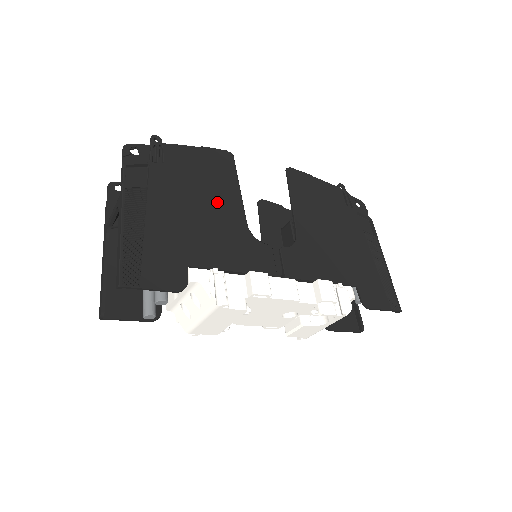
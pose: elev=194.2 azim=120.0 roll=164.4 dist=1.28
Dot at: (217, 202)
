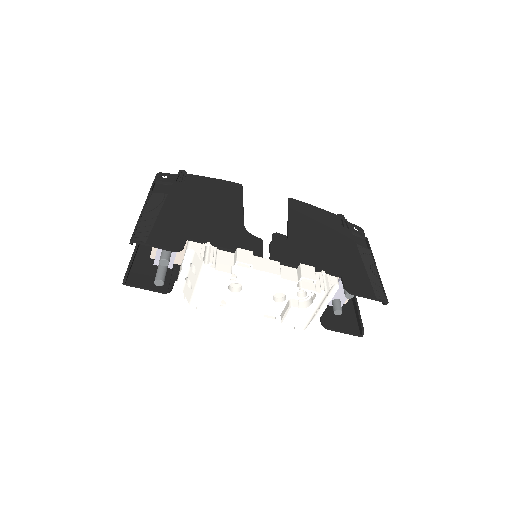
Dot at: (221, 208)
